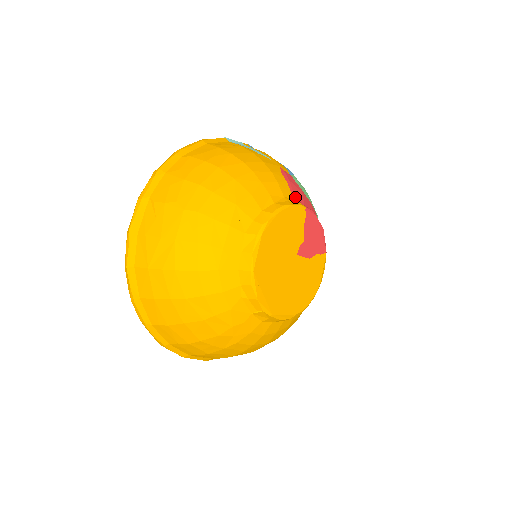
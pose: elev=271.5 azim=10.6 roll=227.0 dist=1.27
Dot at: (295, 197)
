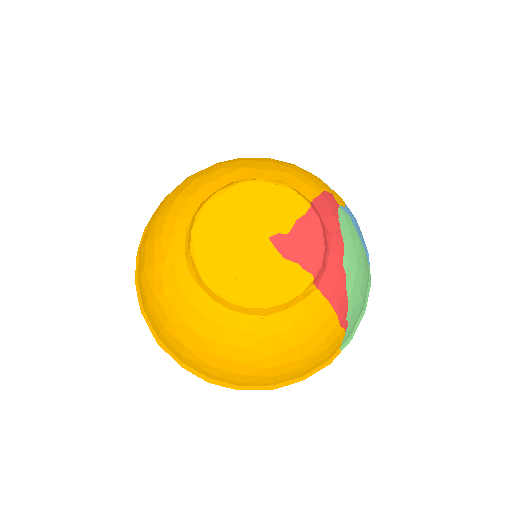
Dot at: (314, 204)
